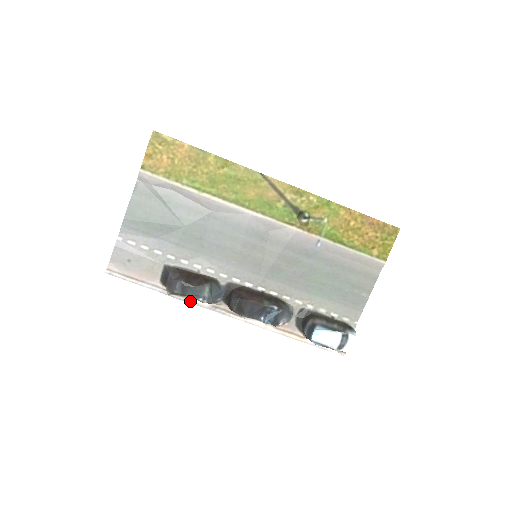
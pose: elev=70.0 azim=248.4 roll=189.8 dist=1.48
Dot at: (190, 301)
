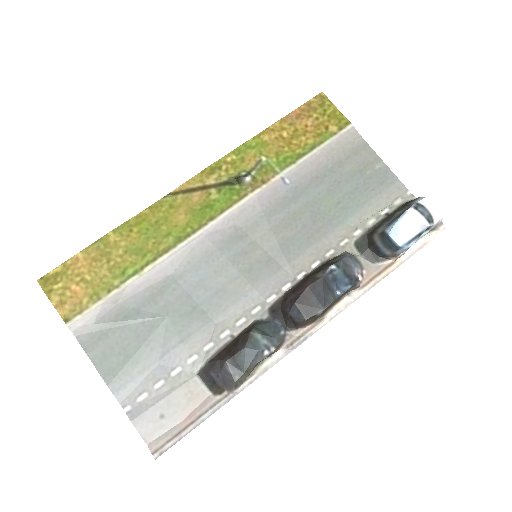
Dot at: (262, 371)
